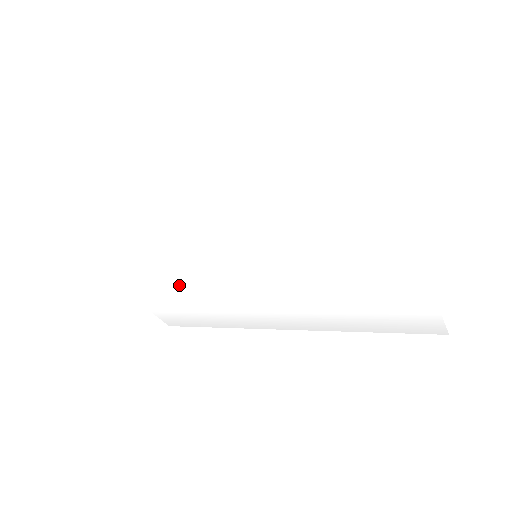
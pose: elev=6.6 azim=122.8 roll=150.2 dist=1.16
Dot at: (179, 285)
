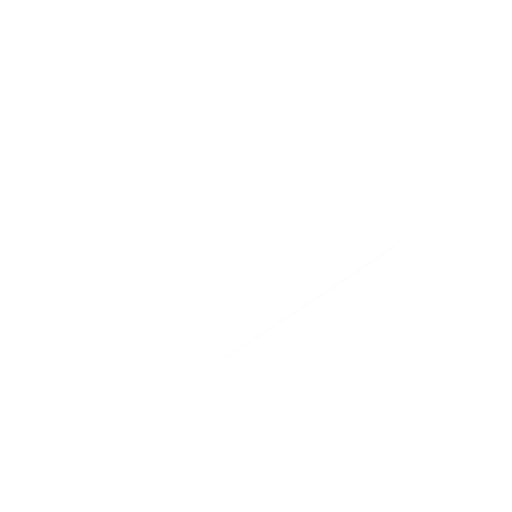
Dot at: (210, 296)
